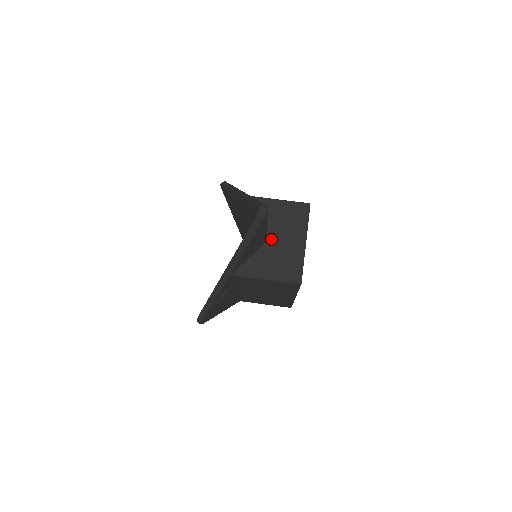
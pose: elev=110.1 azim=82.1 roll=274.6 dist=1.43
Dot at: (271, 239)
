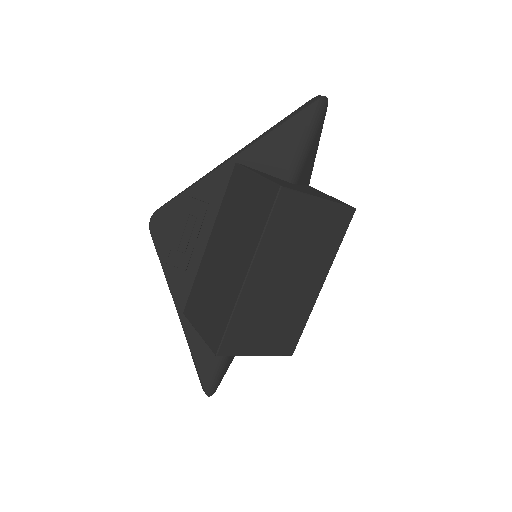
Dot at: (295, 185)
